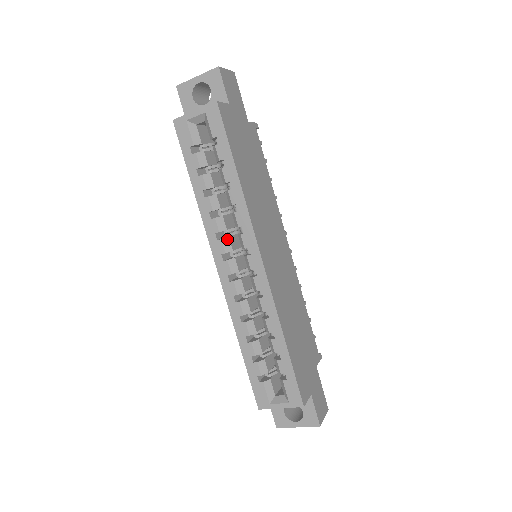
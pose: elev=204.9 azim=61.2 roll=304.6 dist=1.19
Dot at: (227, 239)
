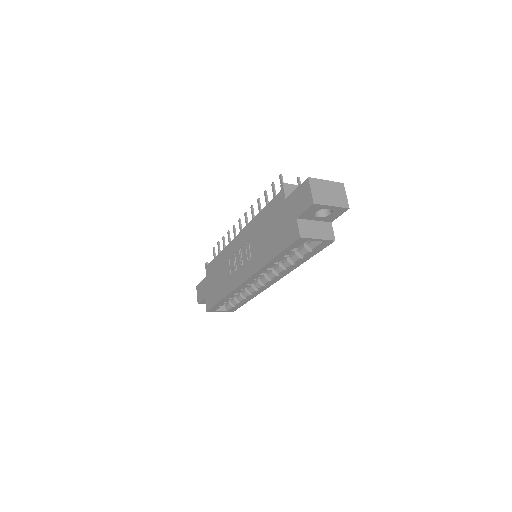
Dot at: occluded
